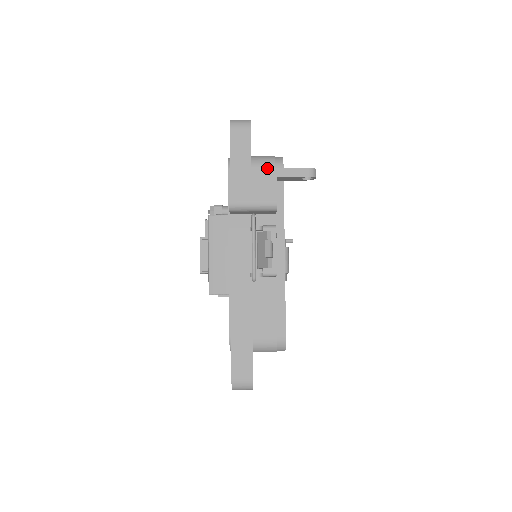
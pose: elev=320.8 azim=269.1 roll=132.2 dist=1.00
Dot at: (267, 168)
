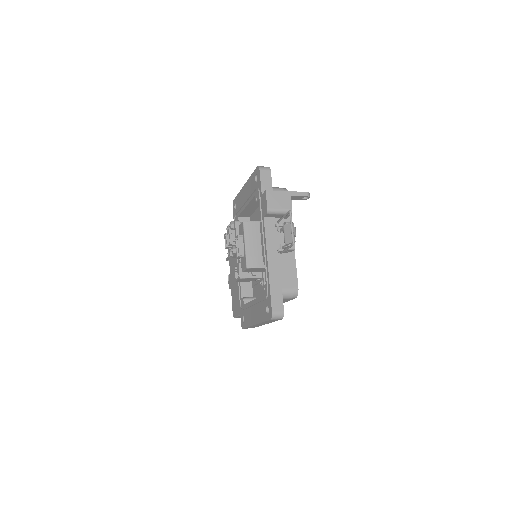
Dot at: (286, 191)
